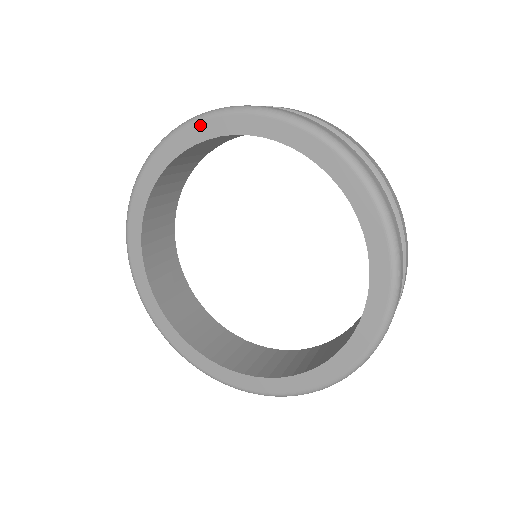
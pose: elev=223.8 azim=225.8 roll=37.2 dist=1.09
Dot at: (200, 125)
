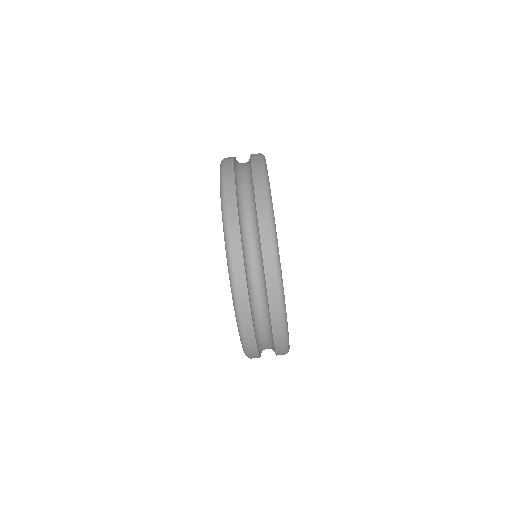
Dot at: occluded
